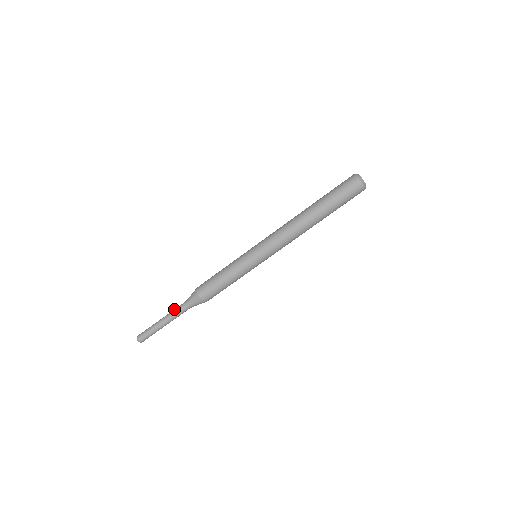
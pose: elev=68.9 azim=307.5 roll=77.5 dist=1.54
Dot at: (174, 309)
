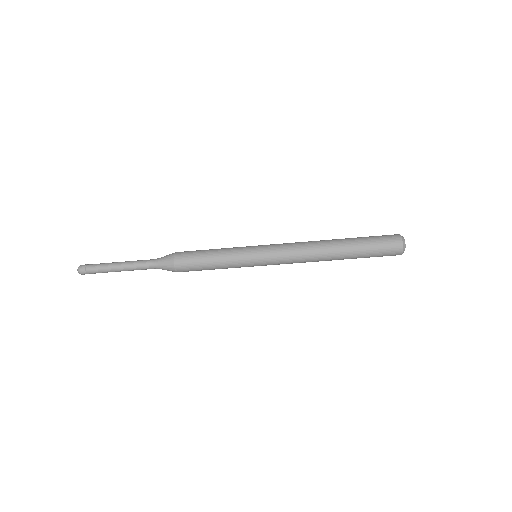
Dot at: (139, 260)
